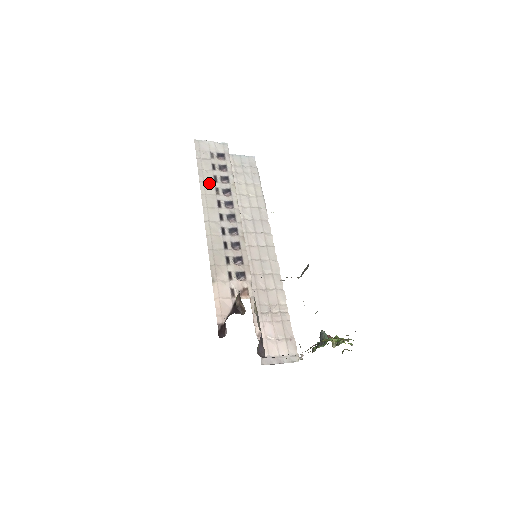
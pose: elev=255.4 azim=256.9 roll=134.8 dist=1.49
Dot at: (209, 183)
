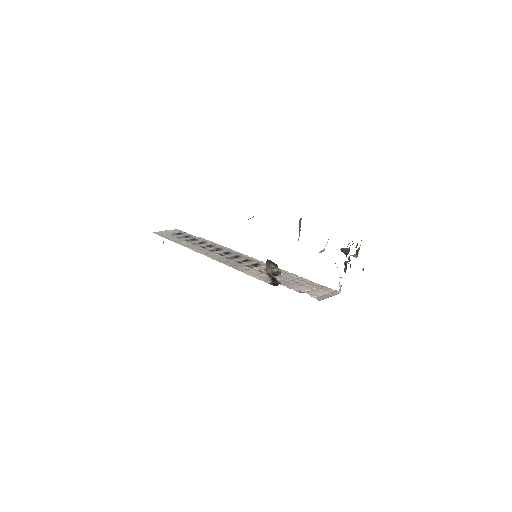
Dot at: (185, 243)
